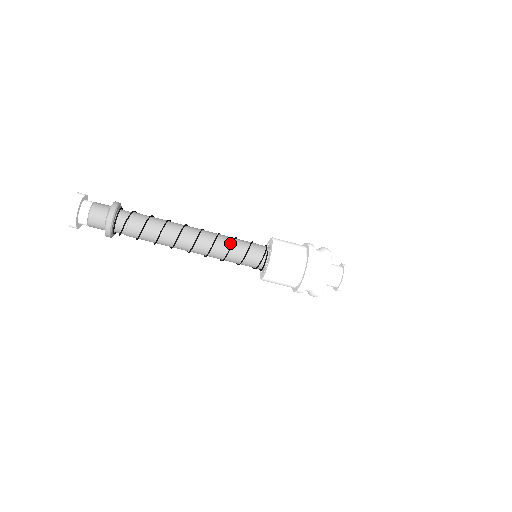
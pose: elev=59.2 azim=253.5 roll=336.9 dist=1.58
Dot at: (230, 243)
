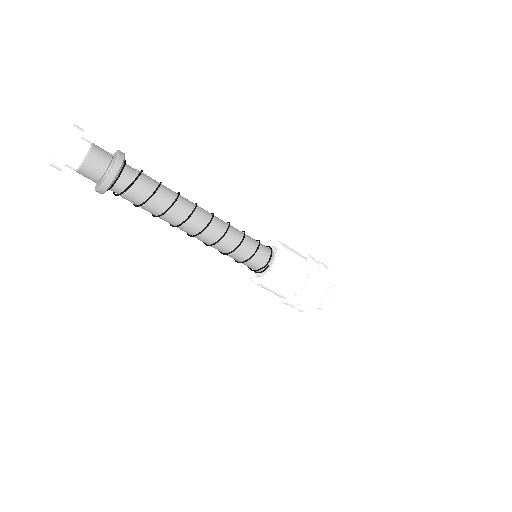
Dot at: (234, 246)
